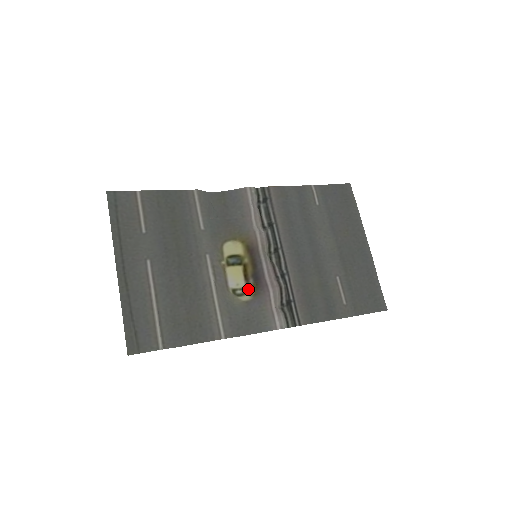
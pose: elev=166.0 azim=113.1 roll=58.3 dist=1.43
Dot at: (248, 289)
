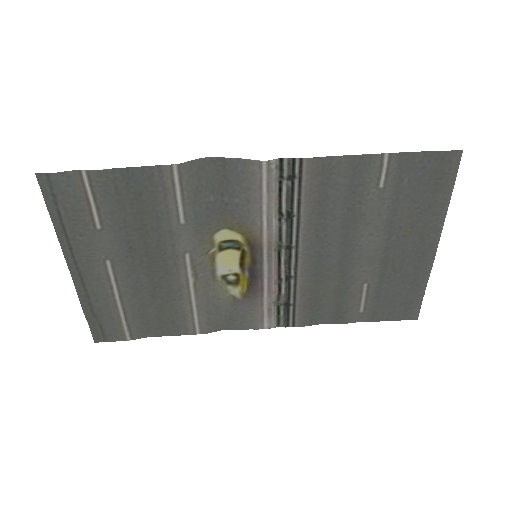
Dot at: (242, 278)
